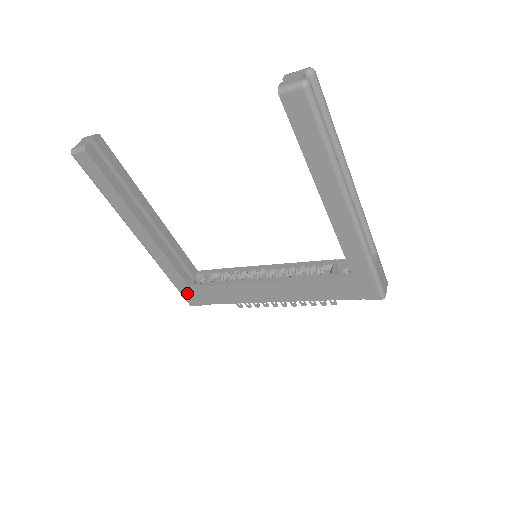
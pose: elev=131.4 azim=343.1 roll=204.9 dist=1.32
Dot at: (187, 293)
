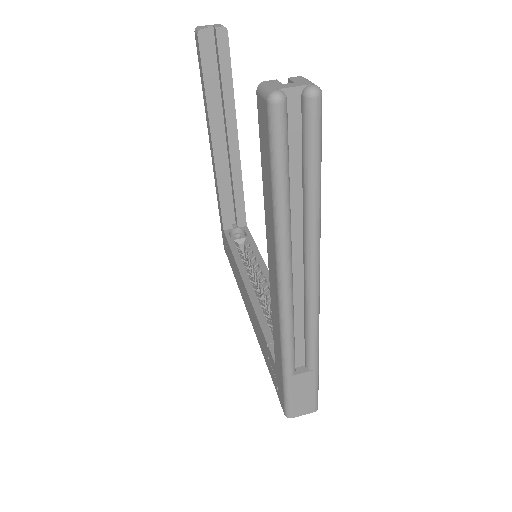
Dot at: (223, 234)
